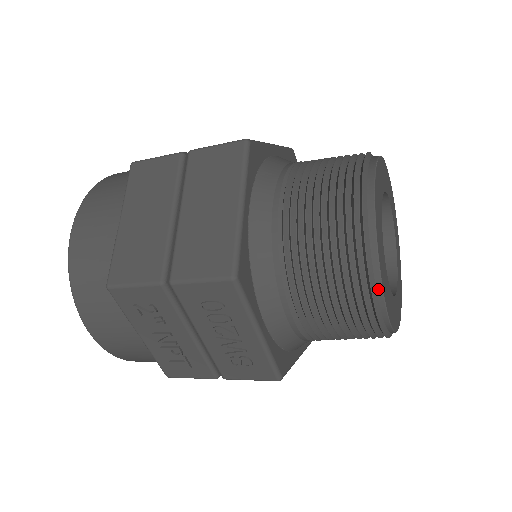
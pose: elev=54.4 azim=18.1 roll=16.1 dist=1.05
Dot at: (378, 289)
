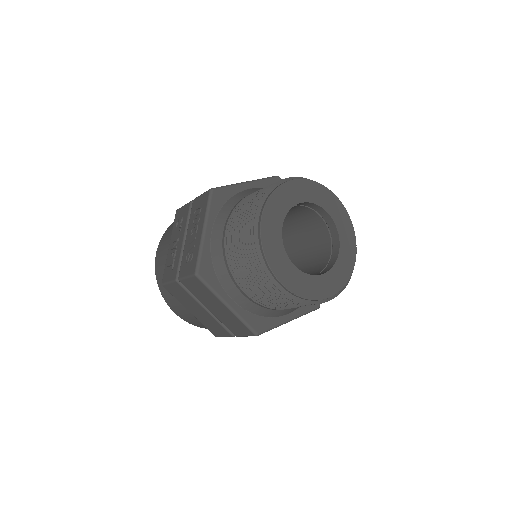
Dot at: (262, 208)
